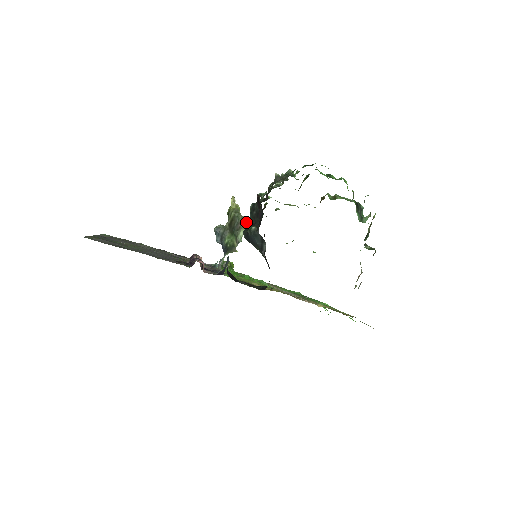
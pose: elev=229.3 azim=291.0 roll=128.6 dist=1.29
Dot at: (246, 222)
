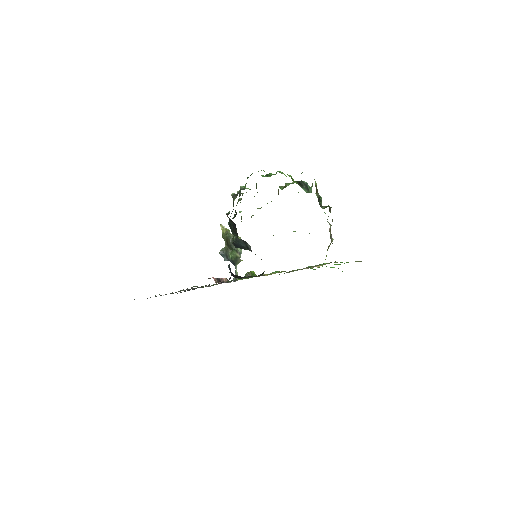
Dot at: (238, 237)
